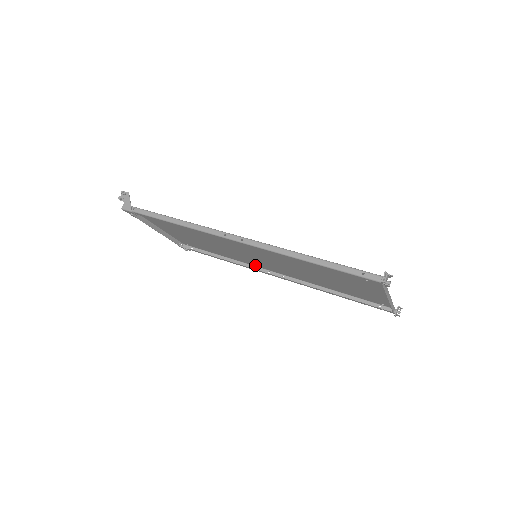
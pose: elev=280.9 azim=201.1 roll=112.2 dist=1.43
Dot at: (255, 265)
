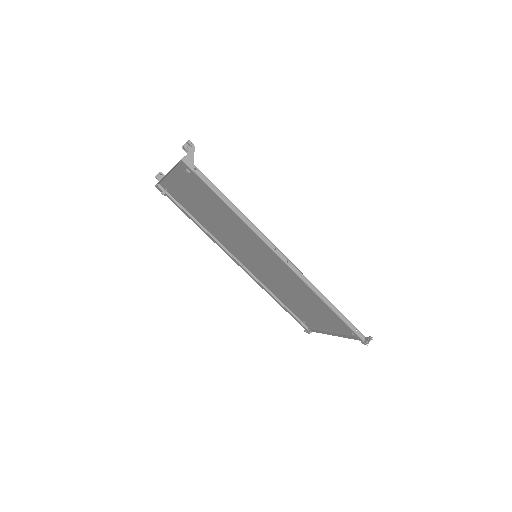
Dot at: (224, 245)
